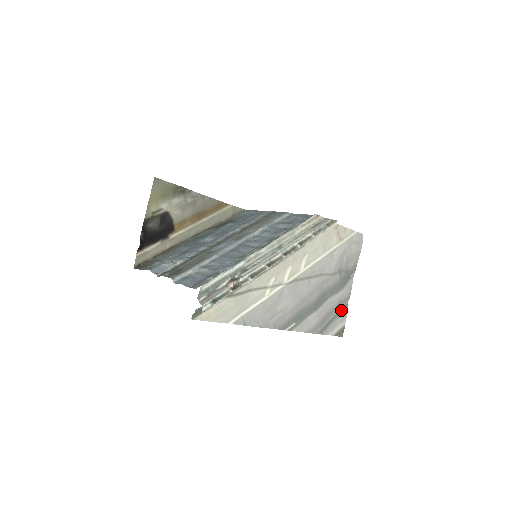
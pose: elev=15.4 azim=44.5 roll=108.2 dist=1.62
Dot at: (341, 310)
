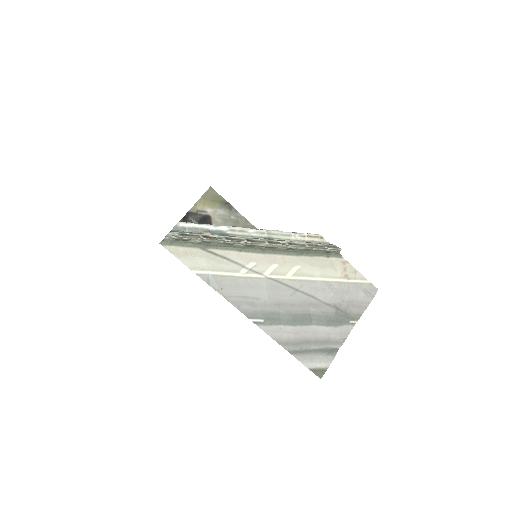
Dot at: (328, 349)
